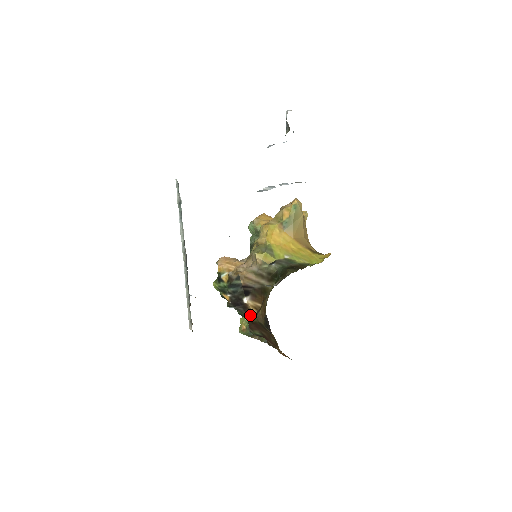
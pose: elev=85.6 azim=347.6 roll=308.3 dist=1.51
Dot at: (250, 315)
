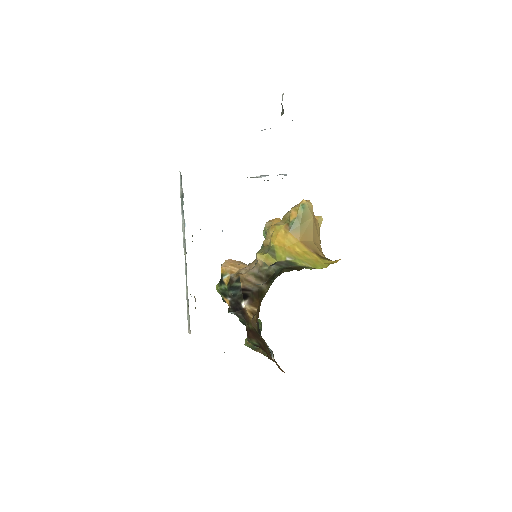
Dot at: (248, 321)
